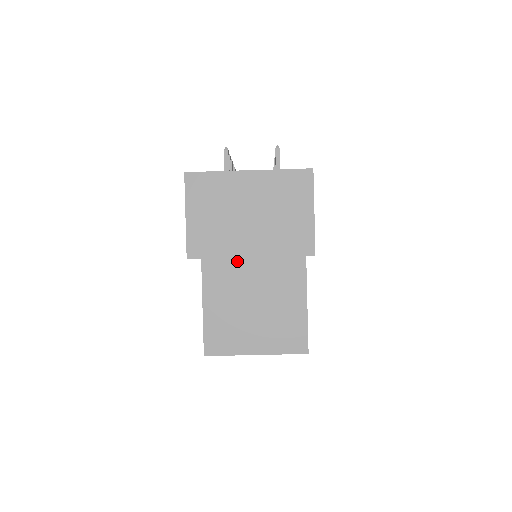
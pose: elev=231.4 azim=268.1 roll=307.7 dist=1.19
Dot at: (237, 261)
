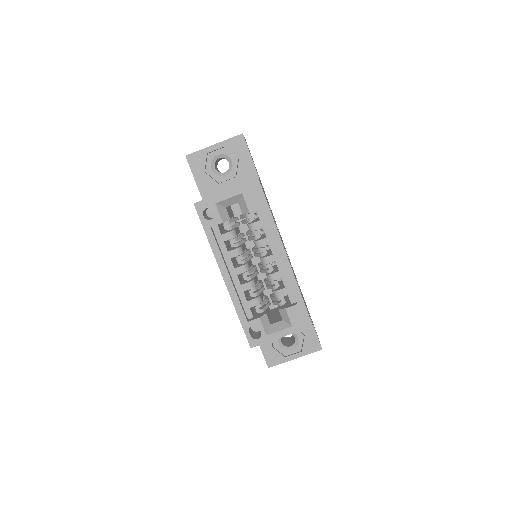
Dot at: occluded
